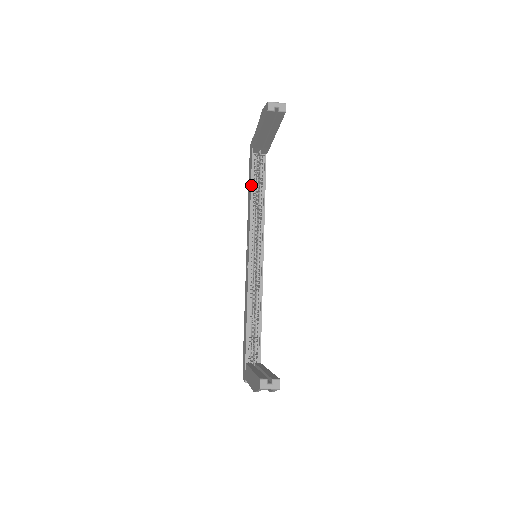
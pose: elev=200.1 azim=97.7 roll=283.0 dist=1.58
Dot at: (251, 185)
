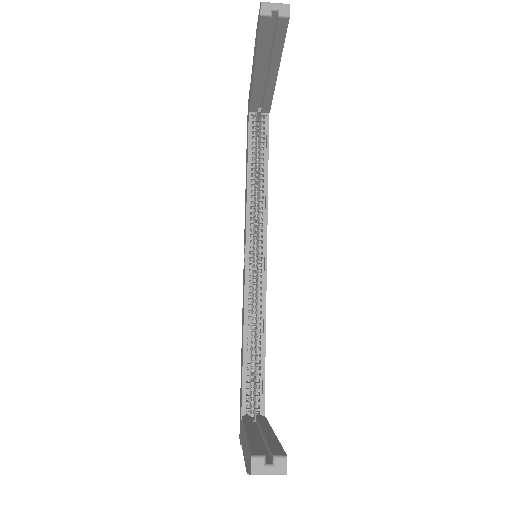
Dot at: (248, 156)
